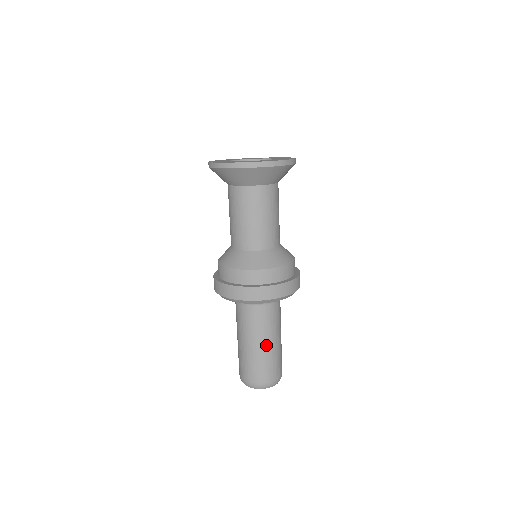
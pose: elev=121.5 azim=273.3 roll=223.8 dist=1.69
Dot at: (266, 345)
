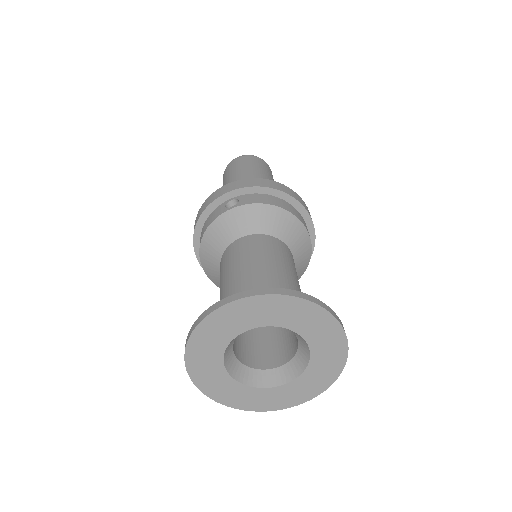
Dot at: occluded
